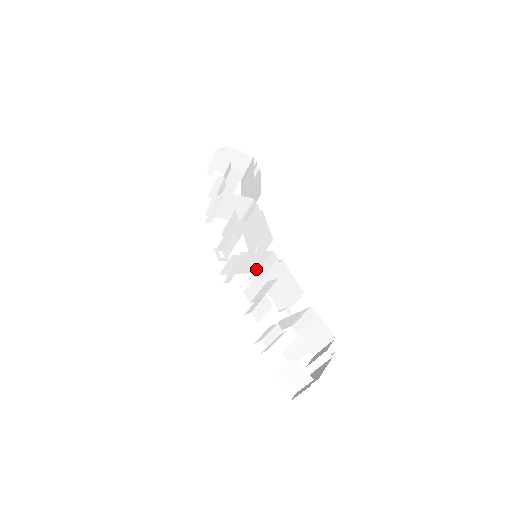
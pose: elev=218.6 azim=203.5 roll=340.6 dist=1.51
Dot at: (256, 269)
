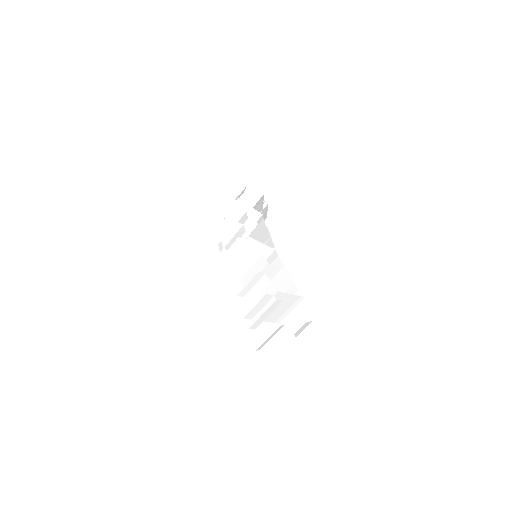
Dot at: occluded
